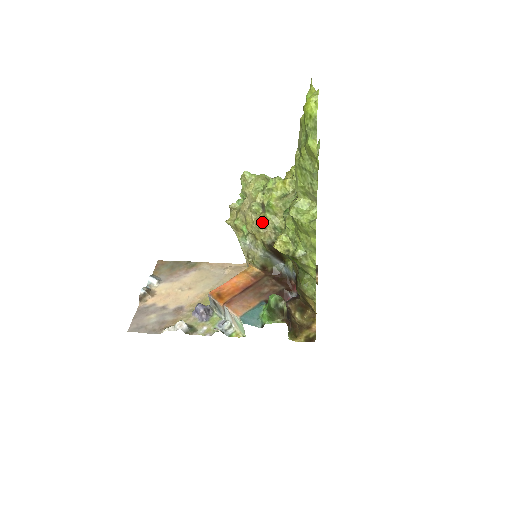
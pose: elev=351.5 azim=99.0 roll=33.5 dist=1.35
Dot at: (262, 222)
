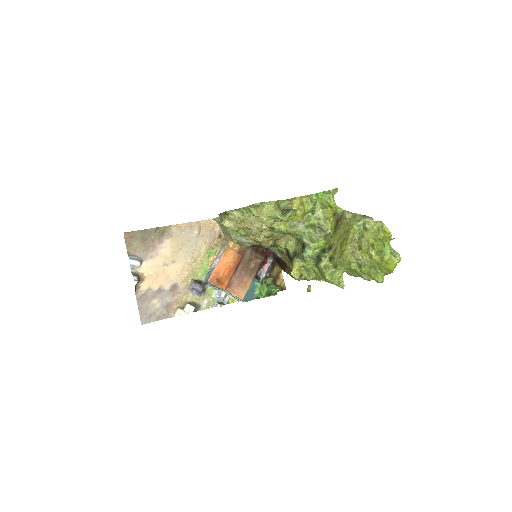
Dot at: (268, 238)
